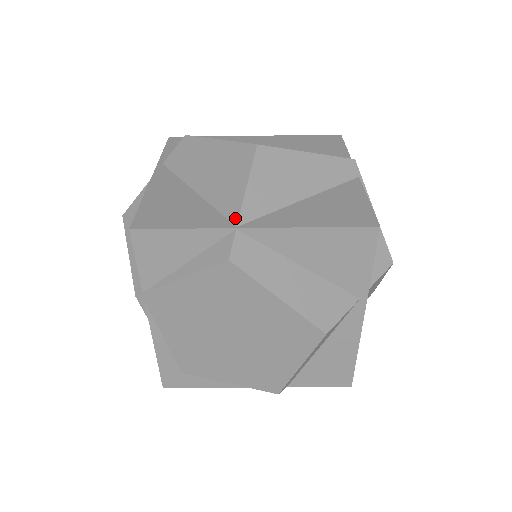
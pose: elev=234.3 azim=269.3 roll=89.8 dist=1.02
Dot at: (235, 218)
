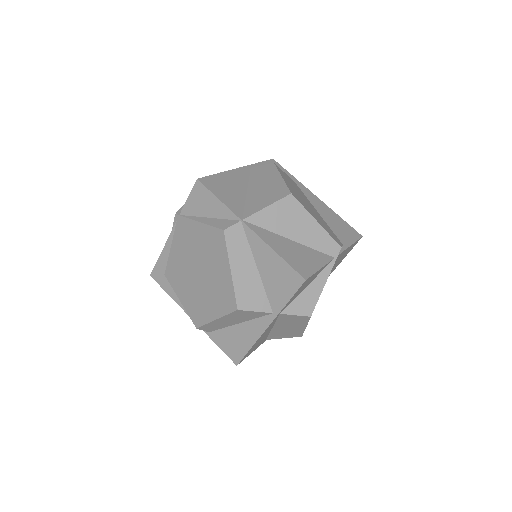
Dot at: (246, 216)
